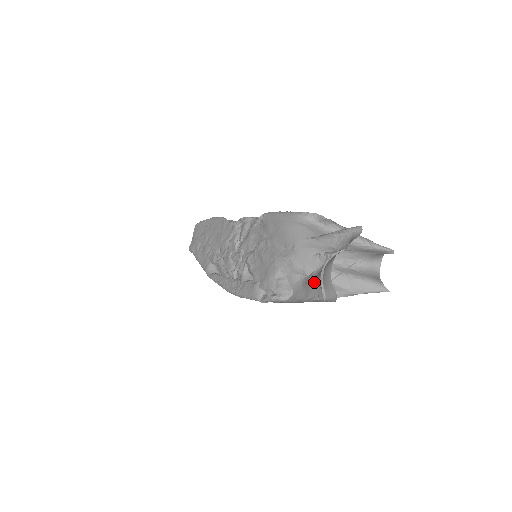
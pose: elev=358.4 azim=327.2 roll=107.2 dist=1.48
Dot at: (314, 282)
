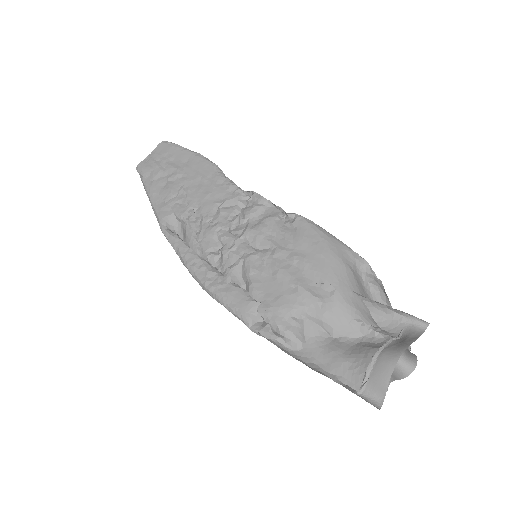
Dot at: (349, 358)
